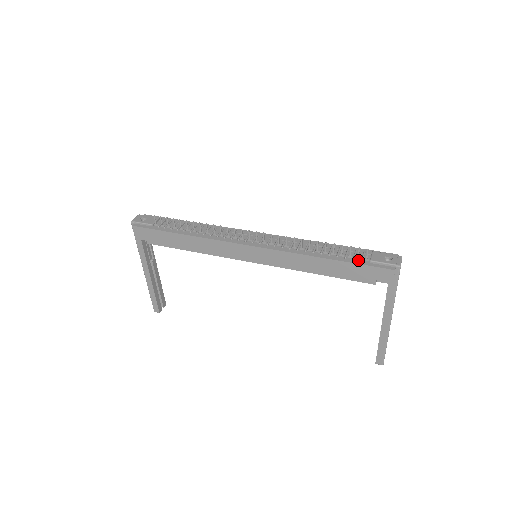
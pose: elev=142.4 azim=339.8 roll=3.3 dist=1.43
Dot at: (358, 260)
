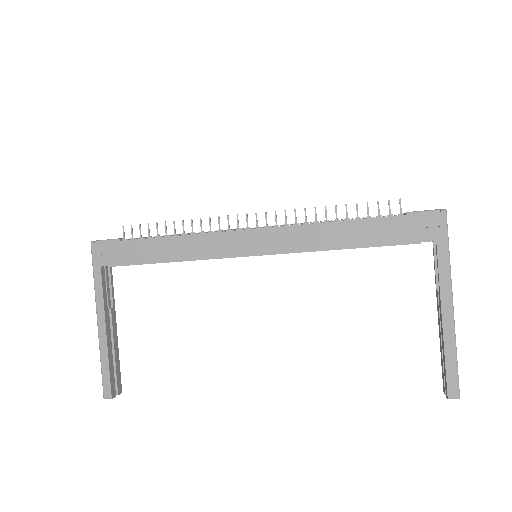
Dot at: (391, 216)
